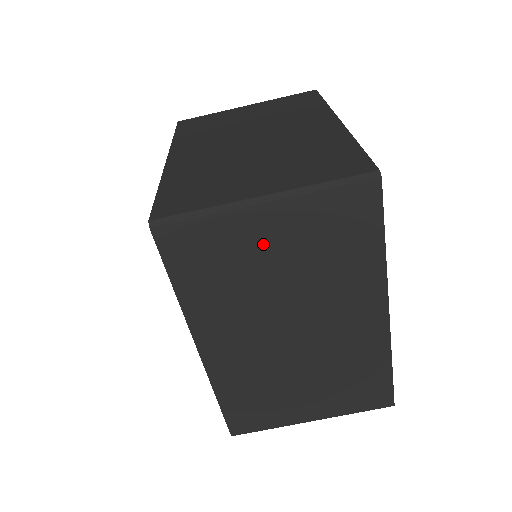
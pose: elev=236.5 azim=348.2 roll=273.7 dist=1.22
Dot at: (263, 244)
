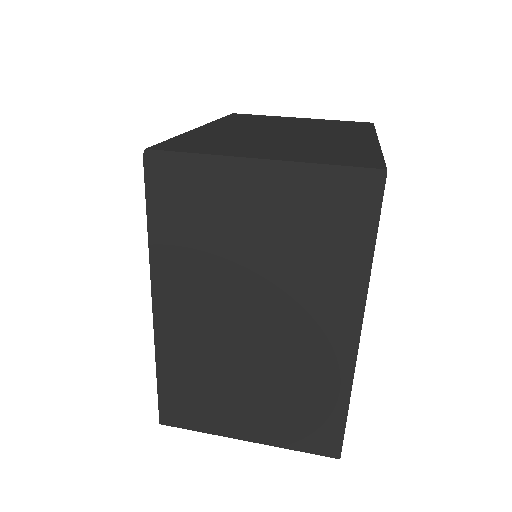
Dot at: (247, 211)
